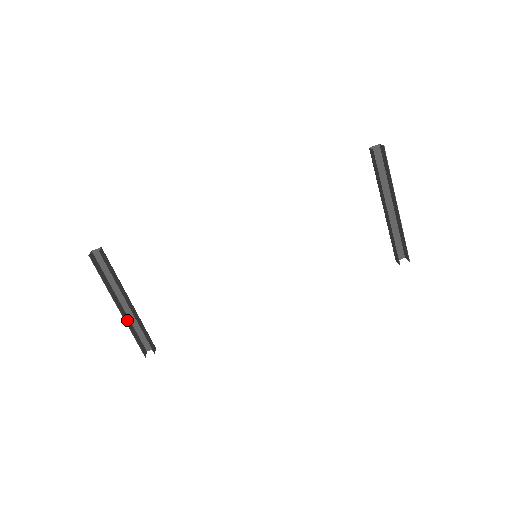
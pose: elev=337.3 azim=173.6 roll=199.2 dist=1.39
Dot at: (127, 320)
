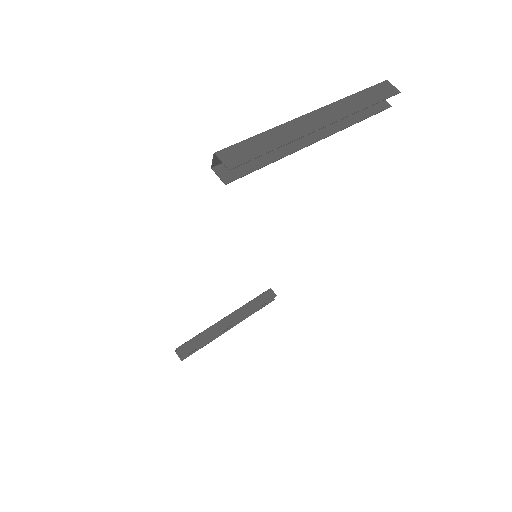
Dot at: occluded
